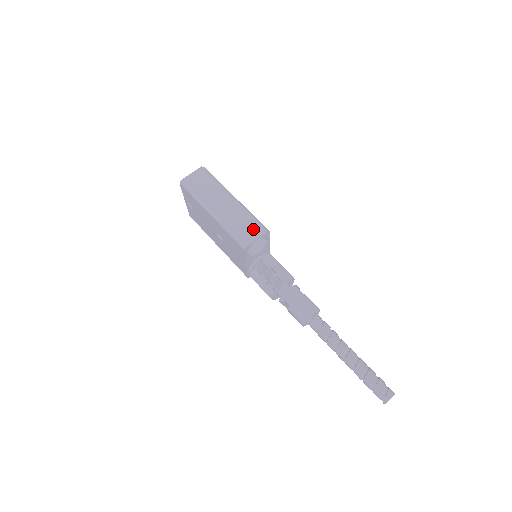
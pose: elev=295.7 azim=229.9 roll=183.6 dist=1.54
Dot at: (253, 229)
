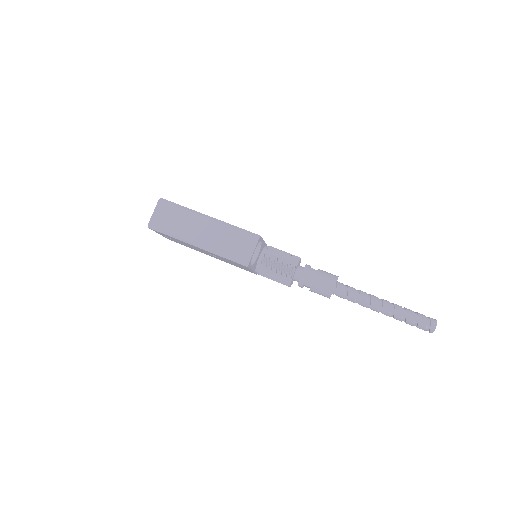
Dot at: (245, 243)
